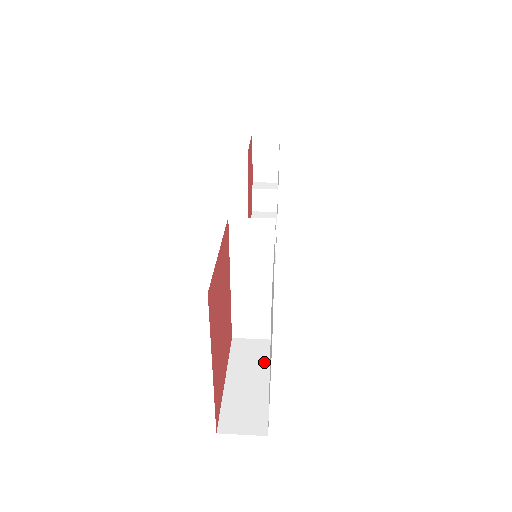
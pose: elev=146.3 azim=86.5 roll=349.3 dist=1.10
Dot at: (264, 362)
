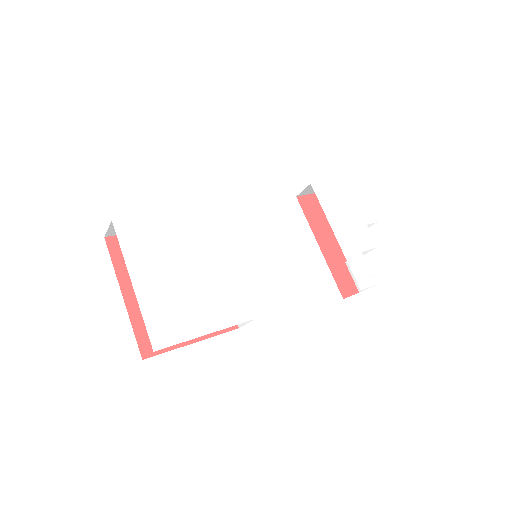
Dot at: occluded
